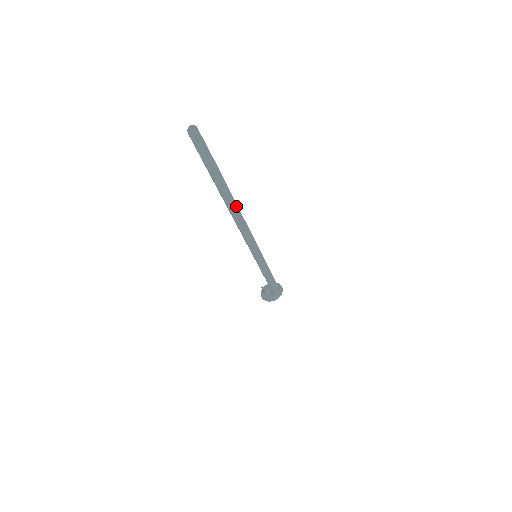
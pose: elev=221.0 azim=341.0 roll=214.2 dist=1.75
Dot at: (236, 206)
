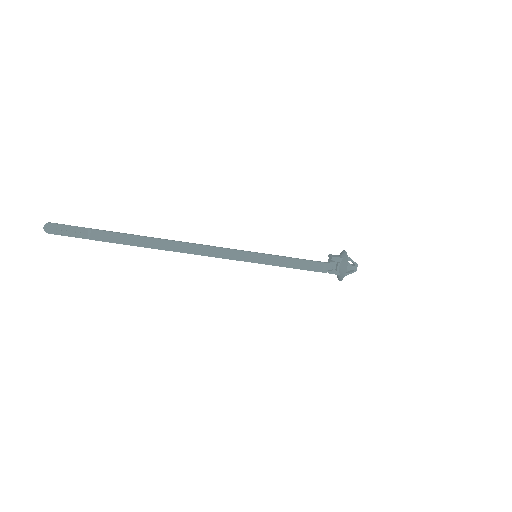
Dot at: (162, 241)
